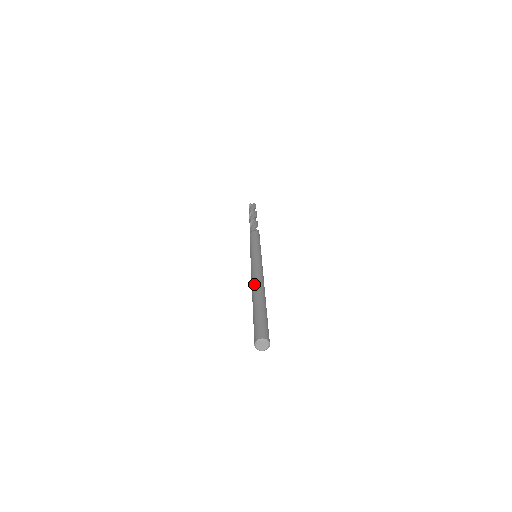
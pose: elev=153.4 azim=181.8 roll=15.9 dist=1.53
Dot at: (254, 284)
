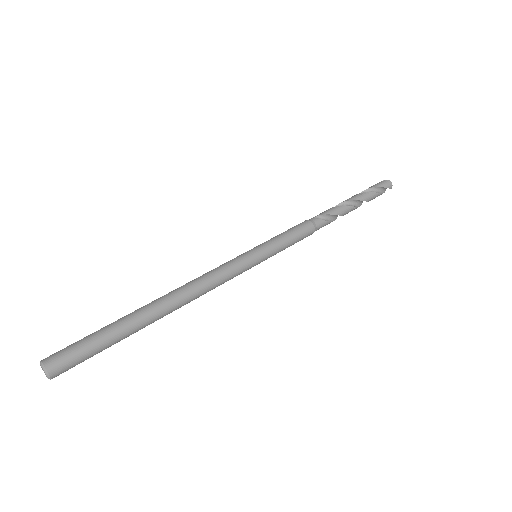
Dot at: (170, 292)
